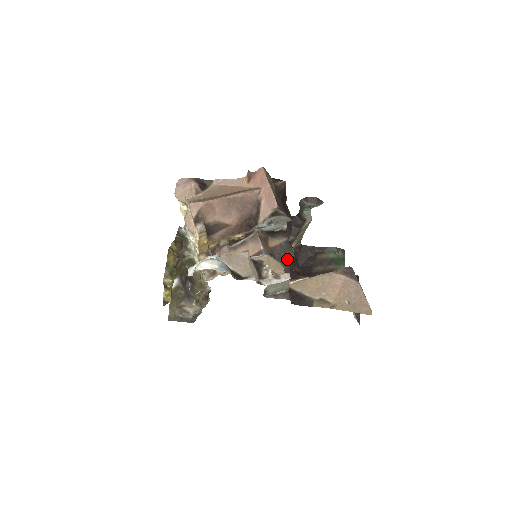
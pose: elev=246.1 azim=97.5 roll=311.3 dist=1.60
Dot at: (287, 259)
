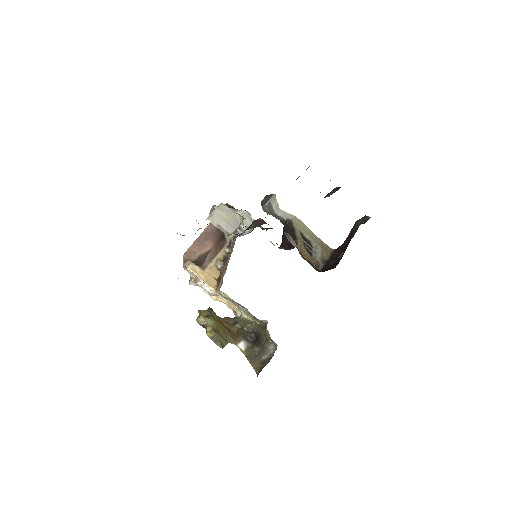
Dot at: (256, 223)
